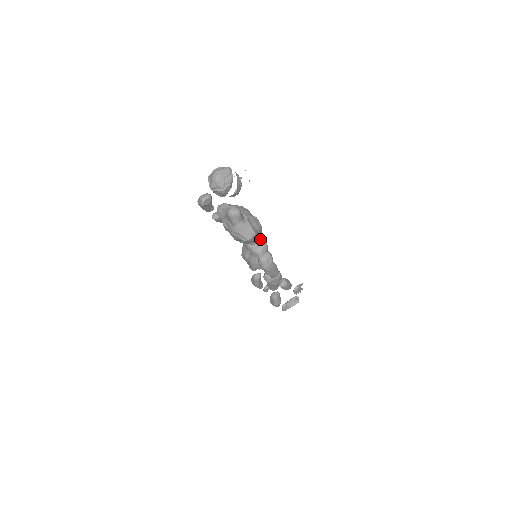
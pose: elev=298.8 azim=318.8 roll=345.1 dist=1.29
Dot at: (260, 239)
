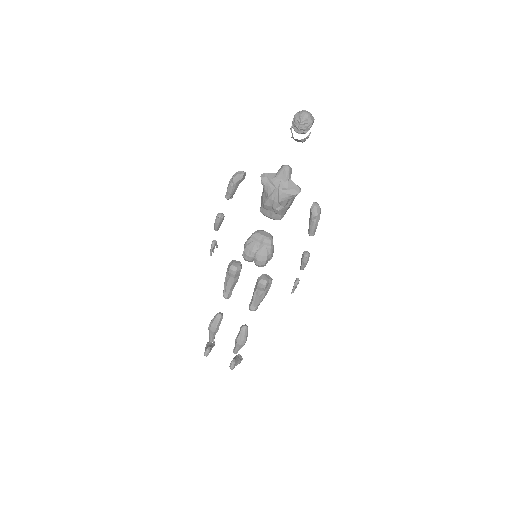
Dot at: (267, 232)
